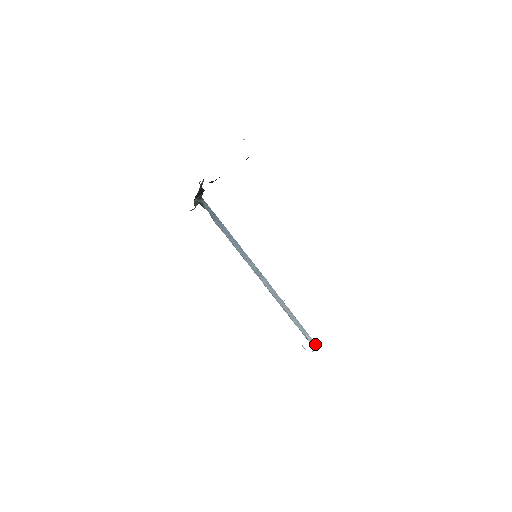
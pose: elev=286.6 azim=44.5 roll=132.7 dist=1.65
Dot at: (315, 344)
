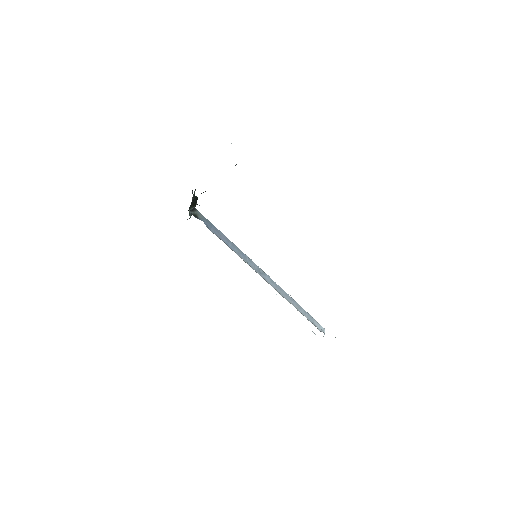
Dot at: (324, 329)
